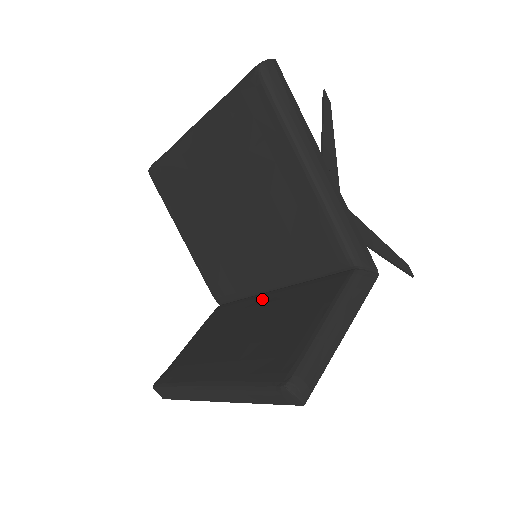
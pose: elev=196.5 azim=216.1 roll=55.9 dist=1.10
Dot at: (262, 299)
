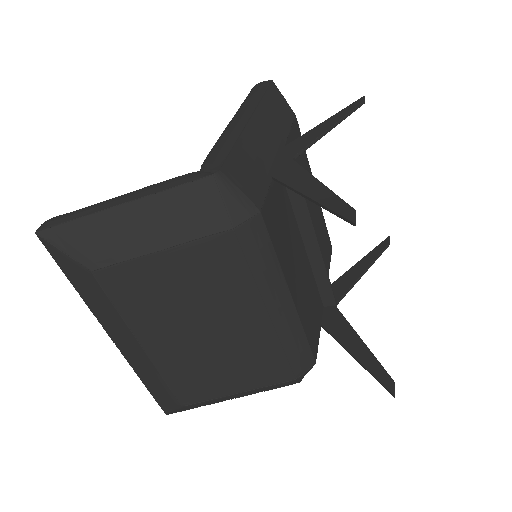
Dot at: occluded
